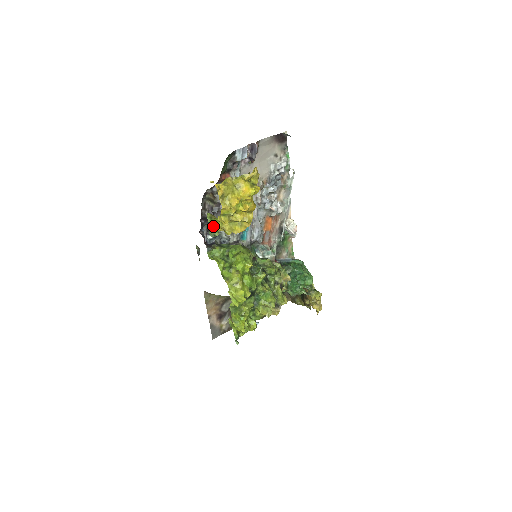
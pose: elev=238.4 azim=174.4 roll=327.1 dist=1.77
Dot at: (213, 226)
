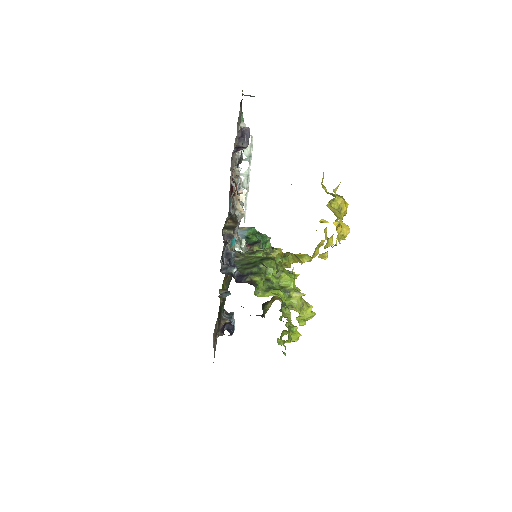
Dot at: (288, 264)
